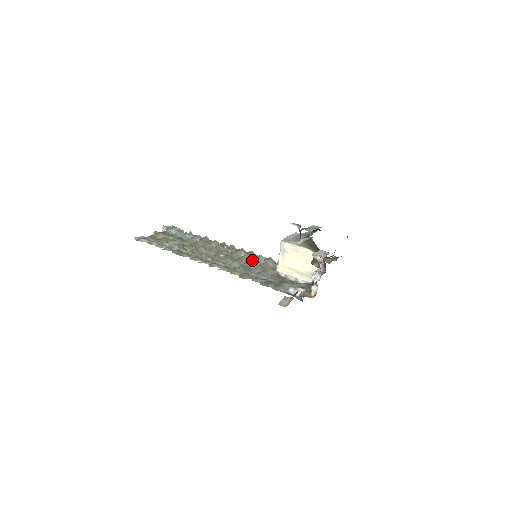
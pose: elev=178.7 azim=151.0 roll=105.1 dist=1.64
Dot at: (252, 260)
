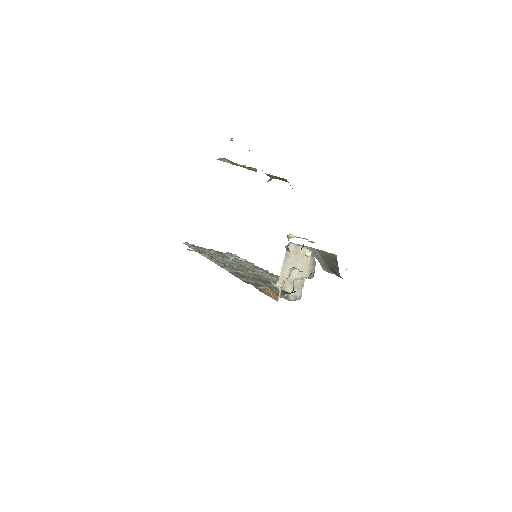
Dot at: (263, 274)
